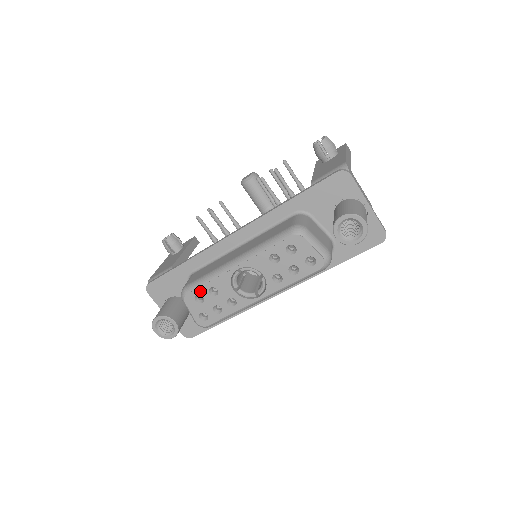
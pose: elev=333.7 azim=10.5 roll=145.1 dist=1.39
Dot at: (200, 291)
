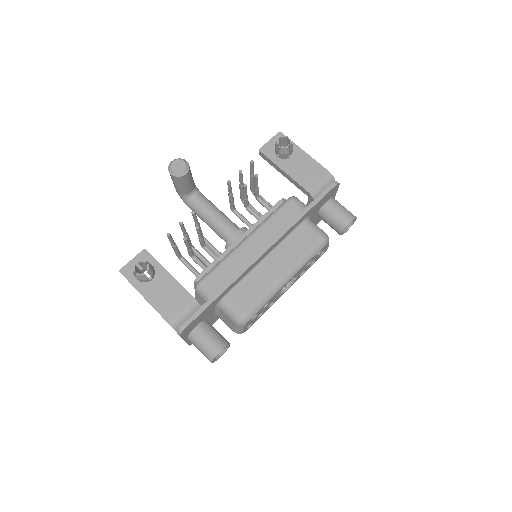
Dot at: (258, 312)
